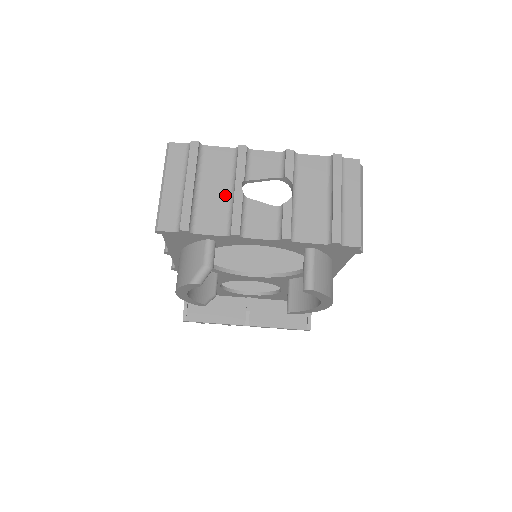
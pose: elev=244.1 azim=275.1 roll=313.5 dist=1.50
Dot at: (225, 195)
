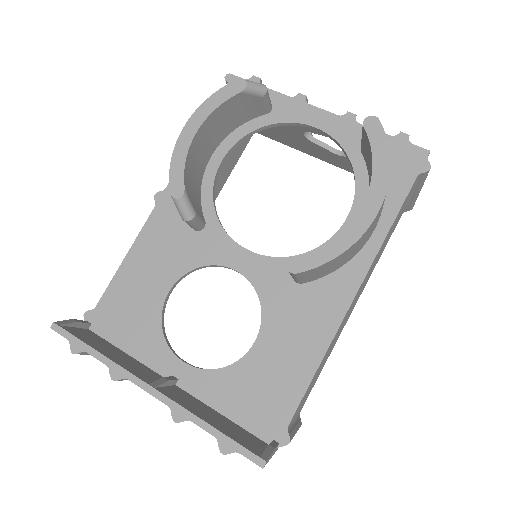
Dot at: occluded
